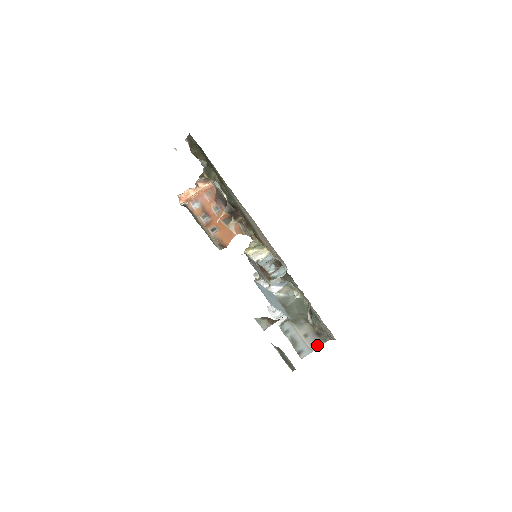
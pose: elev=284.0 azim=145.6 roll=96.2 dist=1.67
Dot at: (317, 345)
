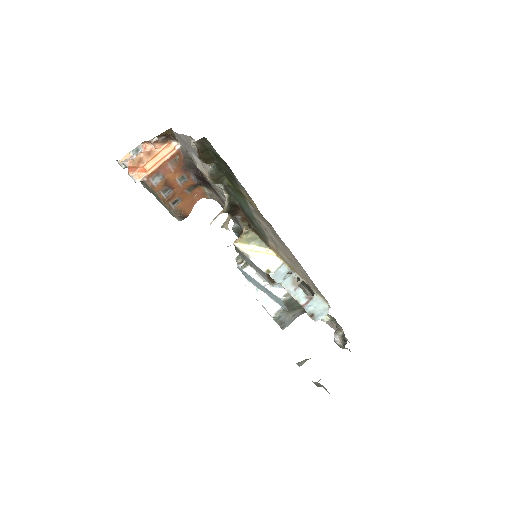
Dot at: (298, 316)
